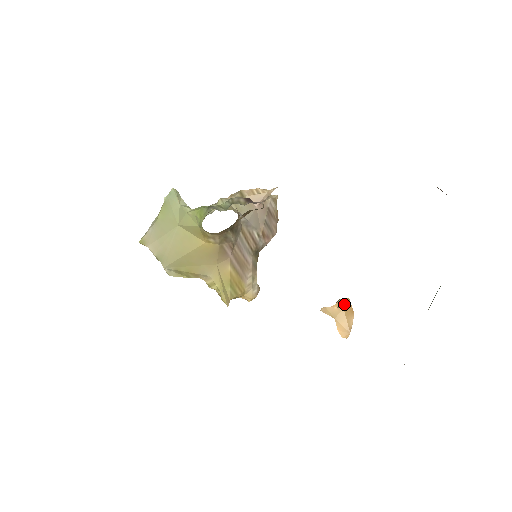
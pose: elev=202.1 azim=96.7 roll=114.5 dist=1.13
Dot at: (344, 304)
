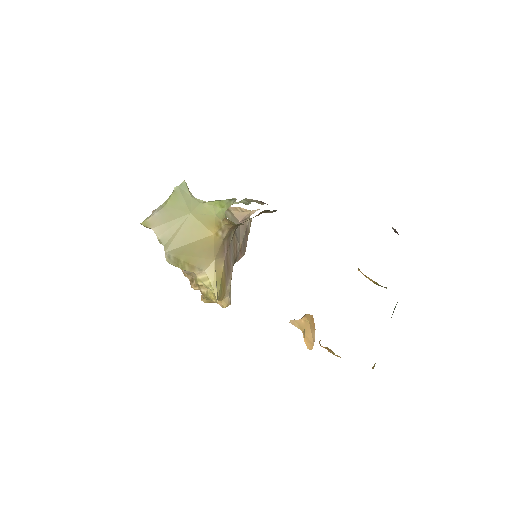
Dot at: (309, 319)
